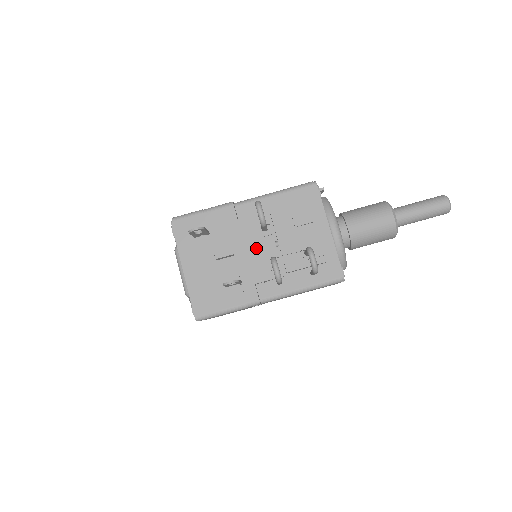
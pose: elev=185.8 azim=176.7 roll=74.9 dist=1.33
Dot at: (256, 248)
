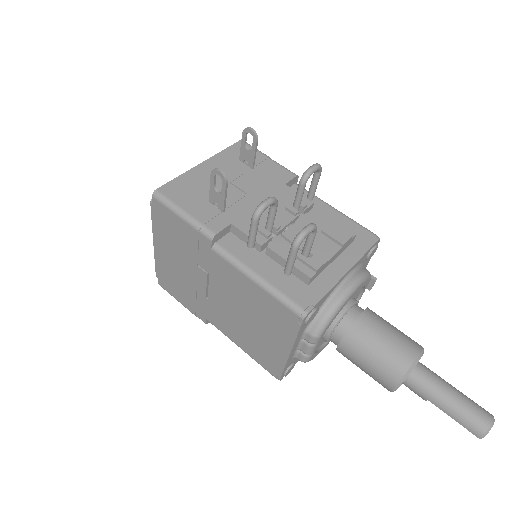
Dot at: occluded
